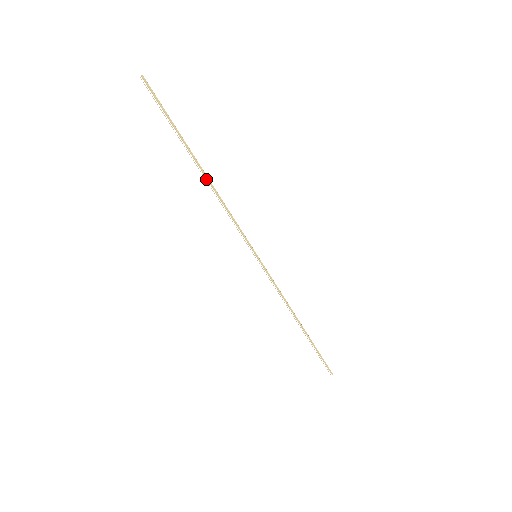
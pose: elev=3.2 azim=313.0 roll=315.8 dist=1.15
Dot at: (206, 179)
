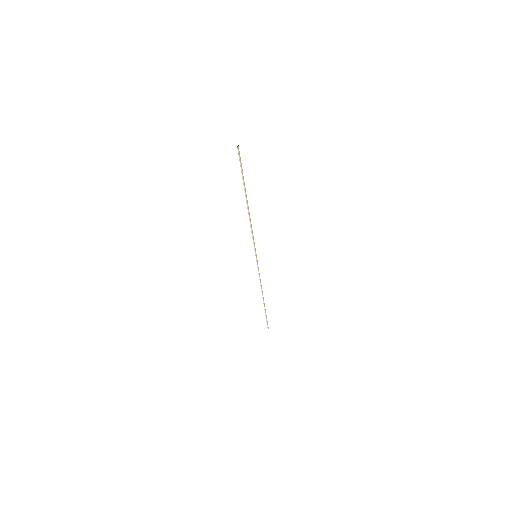
Dot at: (248, 209)
